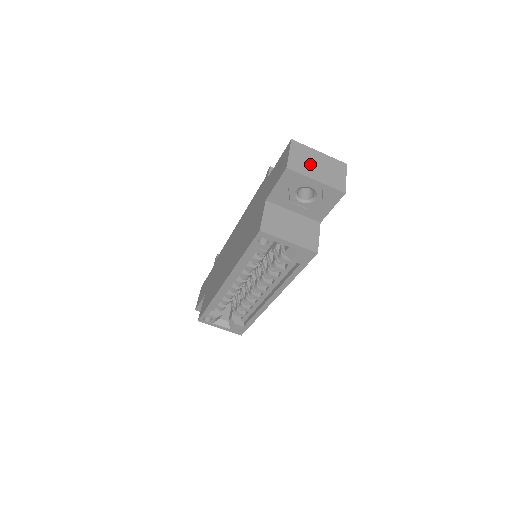
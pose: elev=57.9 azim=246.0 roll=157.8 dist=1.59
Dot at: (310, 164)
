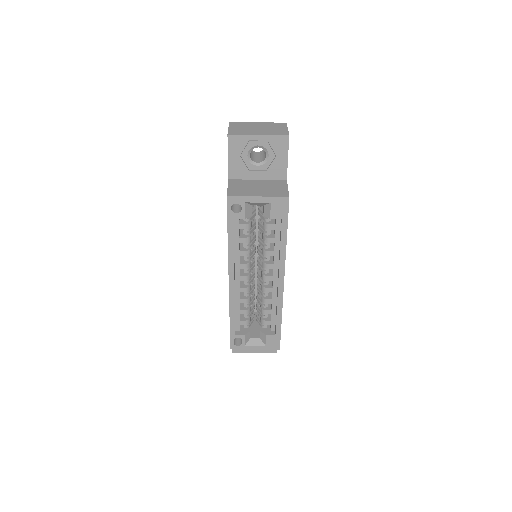
Dot at: (250, 129)
